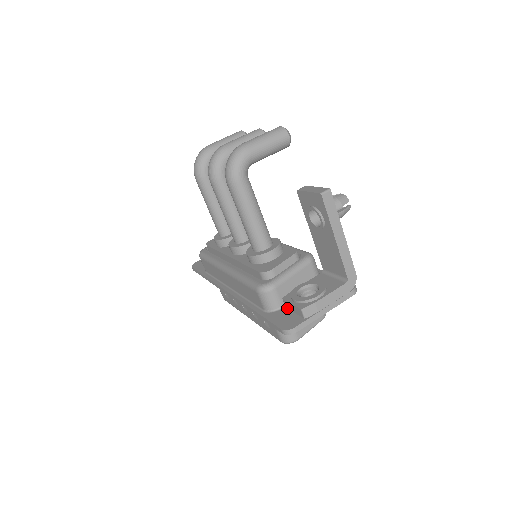
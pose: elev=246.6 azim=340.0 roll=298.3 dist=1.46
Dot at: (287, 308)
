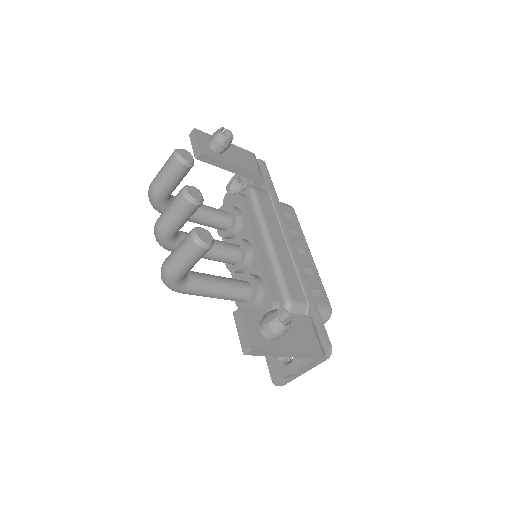
Dot at: occluded
